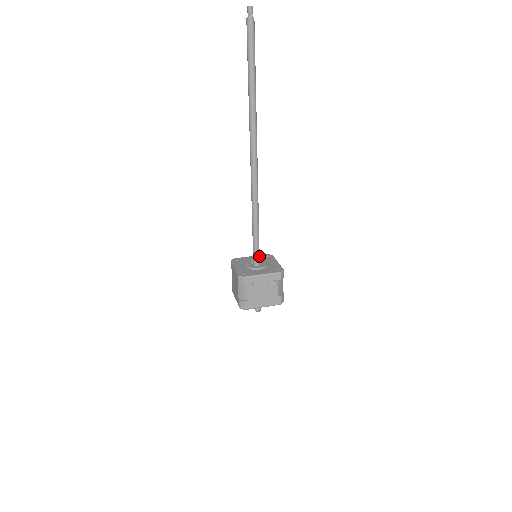
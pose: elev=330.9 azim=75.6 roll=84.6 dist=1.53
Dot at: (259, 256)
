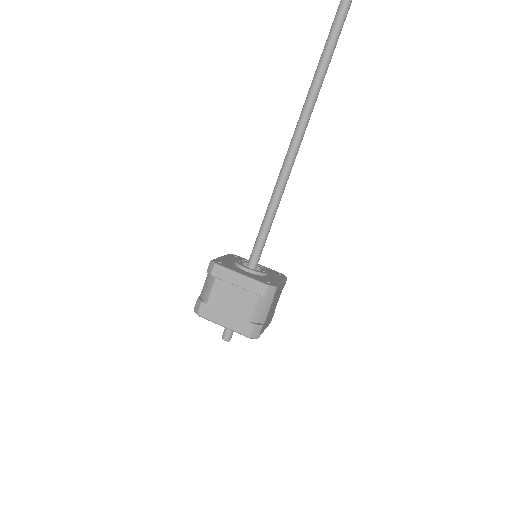
Dot at: (259, 256)
